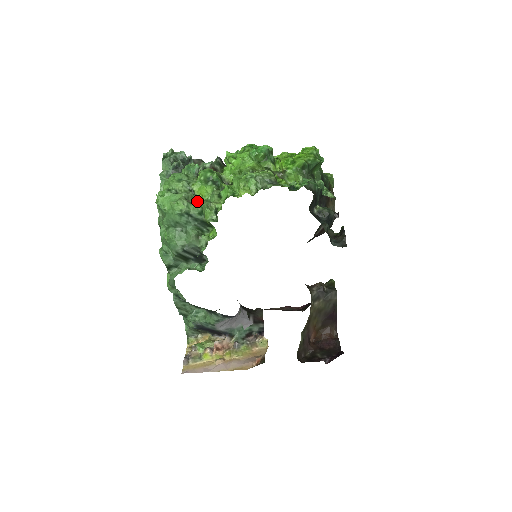
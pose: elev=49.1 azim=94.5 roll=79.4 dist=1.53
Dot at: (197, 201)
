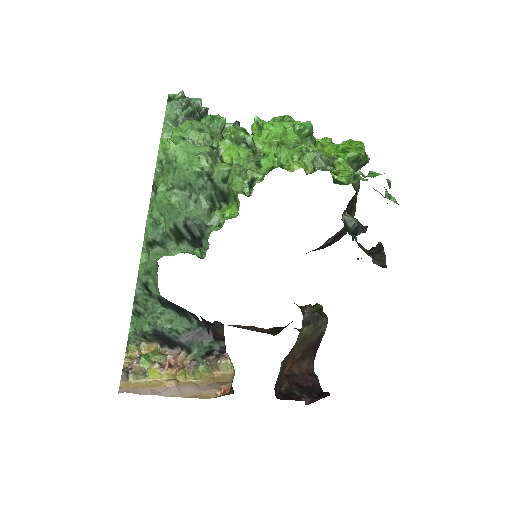
Dot at: (225, 163)
